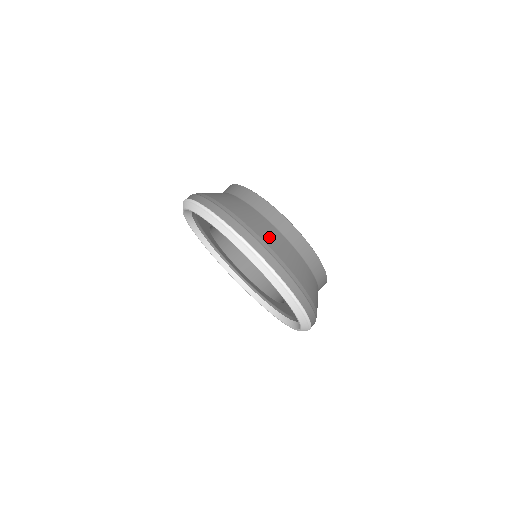
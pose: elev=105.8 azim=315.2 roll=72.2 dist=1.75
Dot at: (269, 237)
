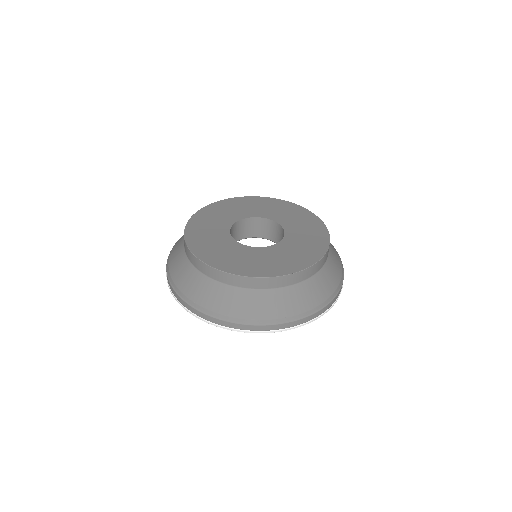
Dot at: (223, 304)
